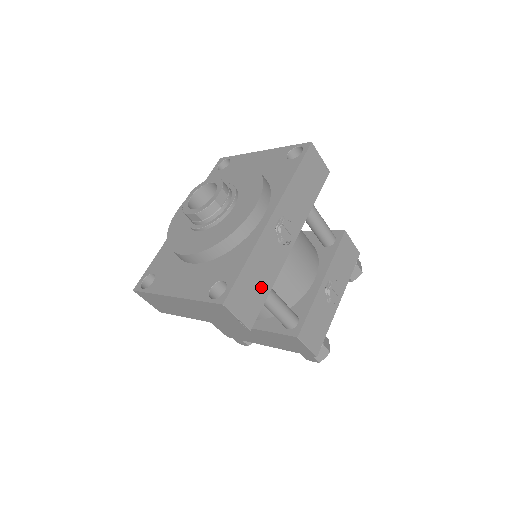
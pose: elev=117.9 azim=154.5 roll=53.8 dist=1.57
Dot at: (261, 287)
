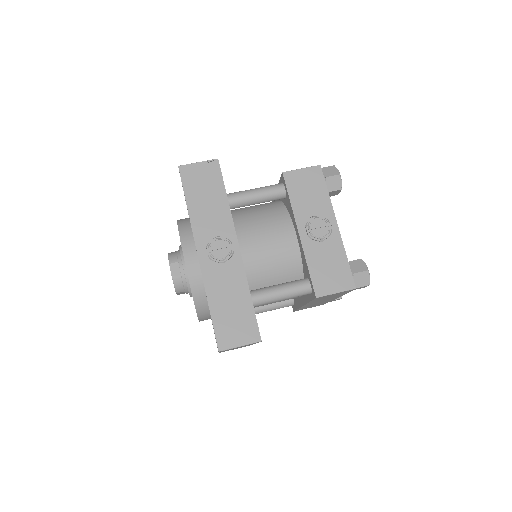
Dot at: (240, 306)
